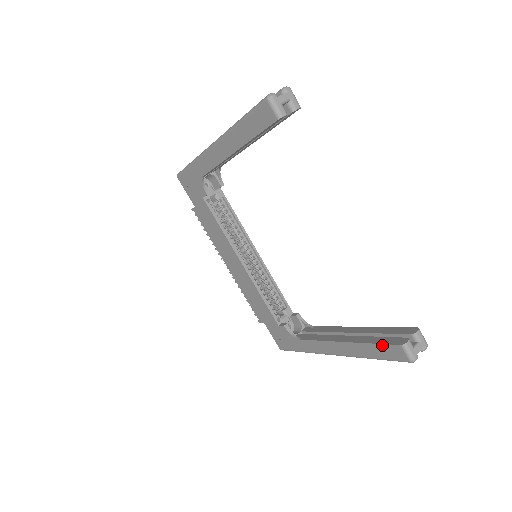
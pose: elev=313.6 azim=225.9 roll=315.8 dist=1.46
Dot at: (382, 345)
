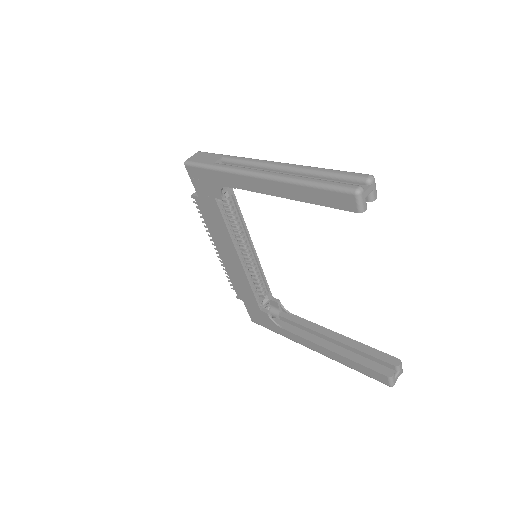
Dot at: (369, 369)
